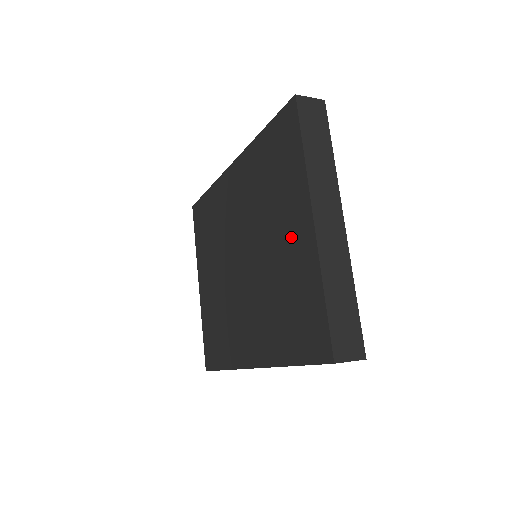
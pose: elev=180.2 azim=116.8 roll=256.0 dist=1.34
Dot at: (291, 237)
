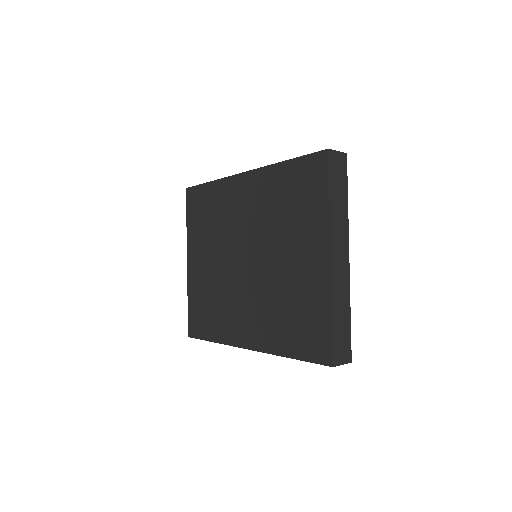
Dot at: (305, 262)
